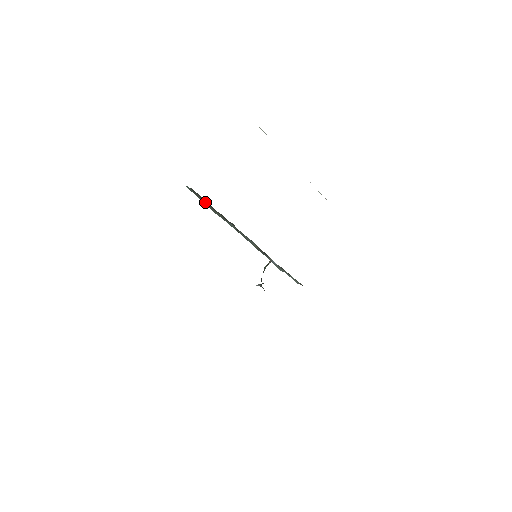
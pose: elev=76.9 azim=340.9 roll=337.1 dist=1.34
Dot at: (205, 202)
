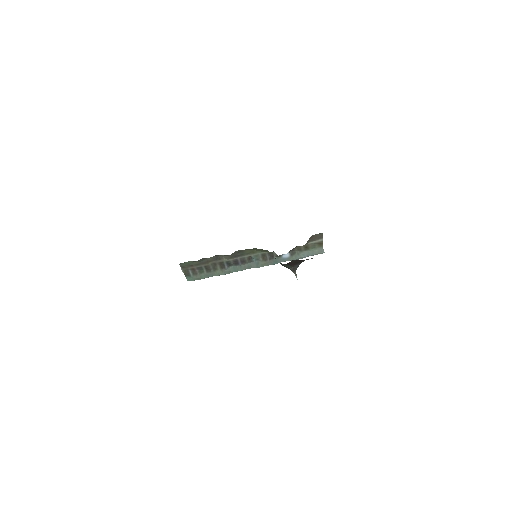
Dot at: (204, 275)
